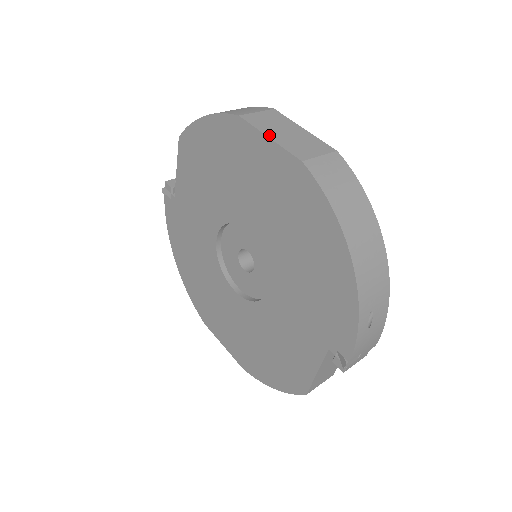
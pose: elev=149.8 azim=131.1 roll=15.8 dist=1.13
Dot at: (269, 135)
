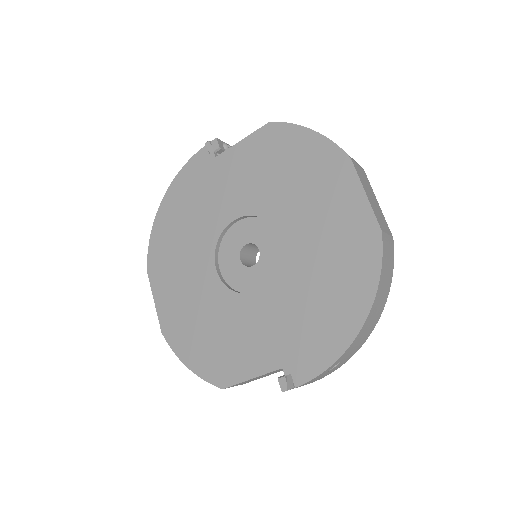
Dot at: (366, 192)
